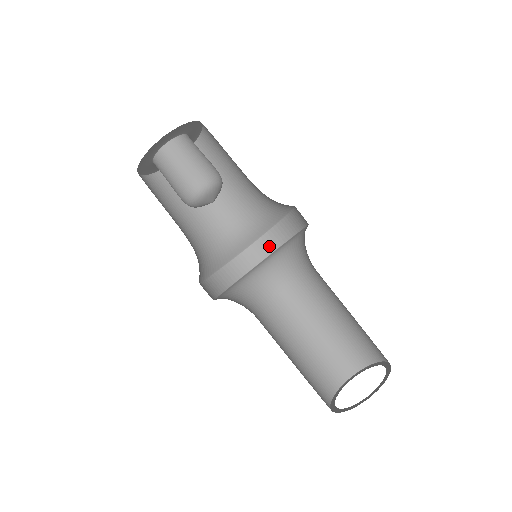
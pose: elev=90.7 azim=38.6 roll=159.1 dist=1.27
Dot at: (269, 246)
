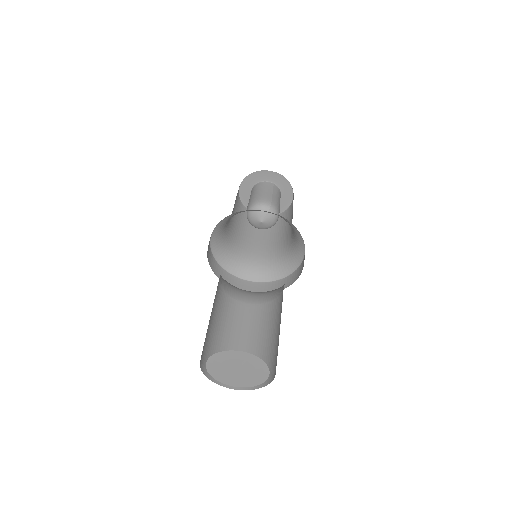
Dot at: (248, 288)
